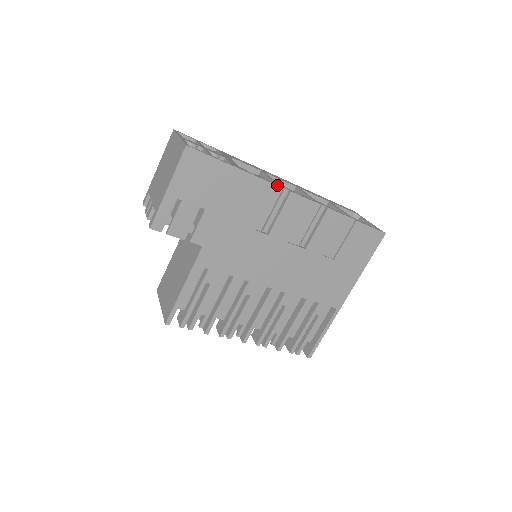
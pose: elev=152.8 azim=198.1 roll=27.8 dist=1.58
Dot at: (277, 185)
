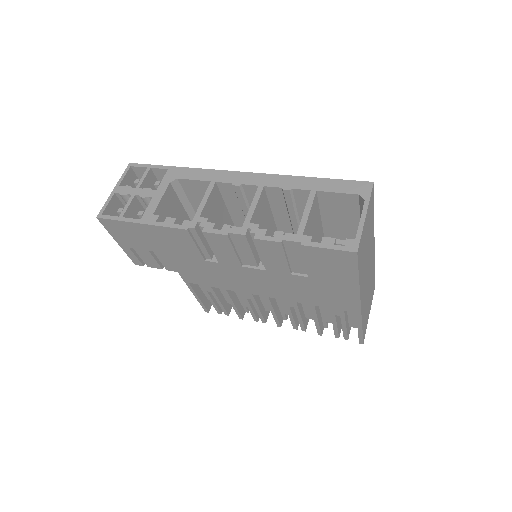
Dot at: (185, 229)
